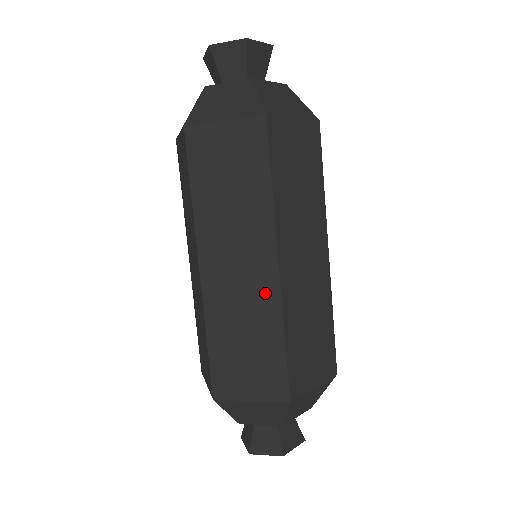
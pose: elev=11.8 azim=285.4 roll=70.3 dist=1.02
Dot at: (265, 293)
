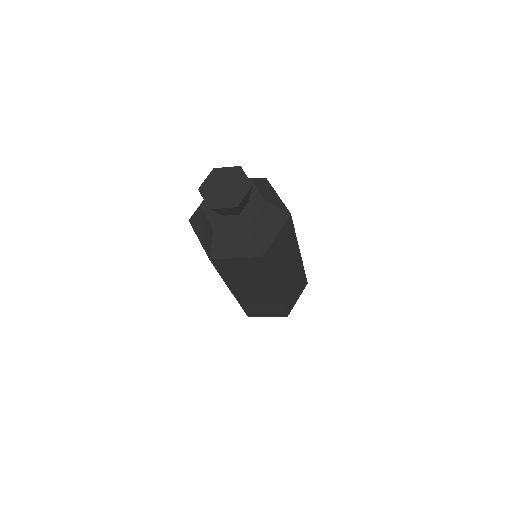
Dot at: (271, 297)
